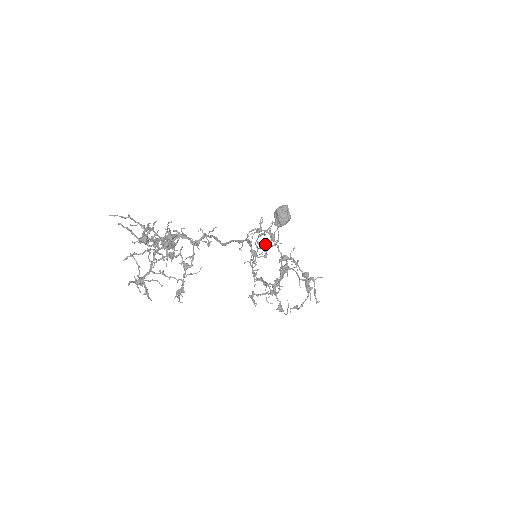
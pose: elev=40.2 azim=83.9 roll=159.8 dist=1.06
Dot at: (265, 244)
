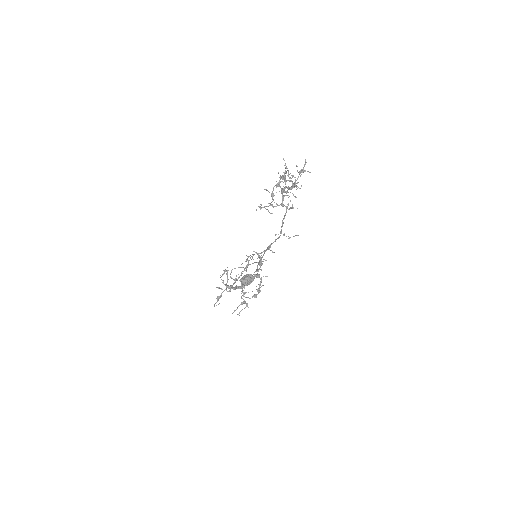
Dot at: occluded
